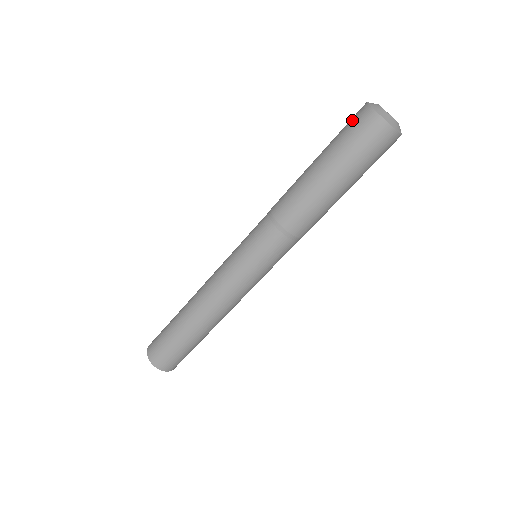
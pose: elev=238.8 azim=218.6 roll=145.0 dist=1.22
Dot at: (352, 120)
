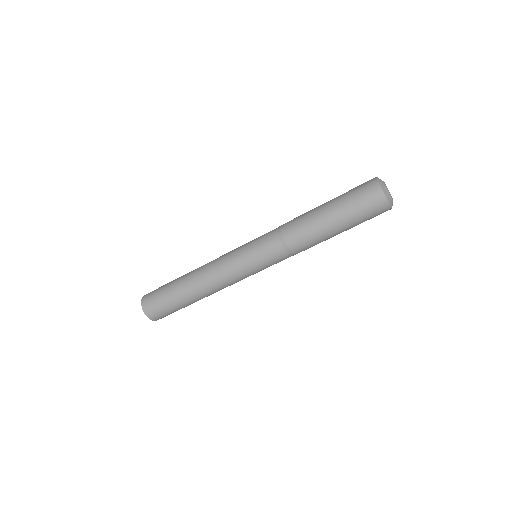
Dot at: (362, 186)
